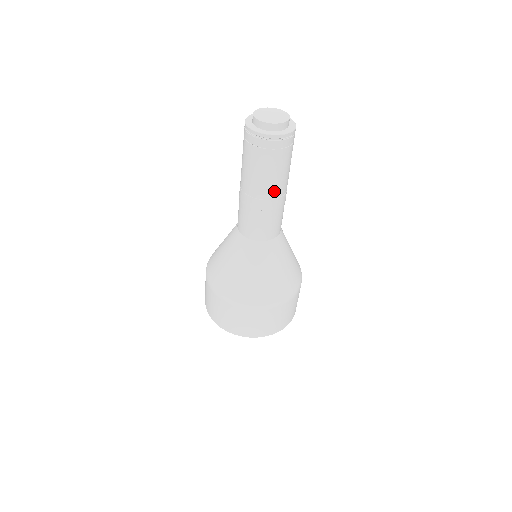
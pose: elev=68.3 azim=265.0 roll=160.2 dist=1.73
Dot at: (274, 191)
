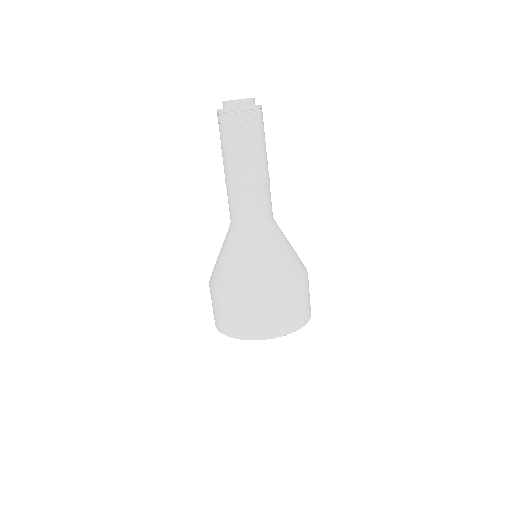
Dot at: (253, 166)
